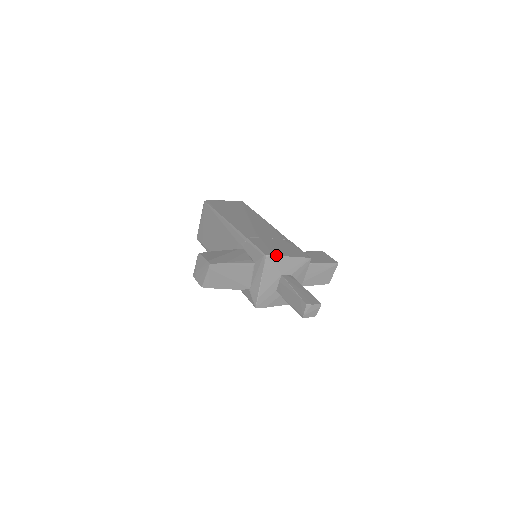
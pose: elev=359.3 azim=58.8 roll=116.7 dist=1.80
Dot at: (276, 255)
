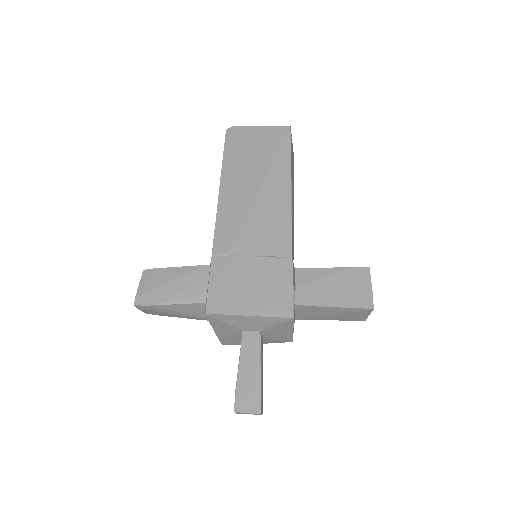
Dot at: (224, 313)
